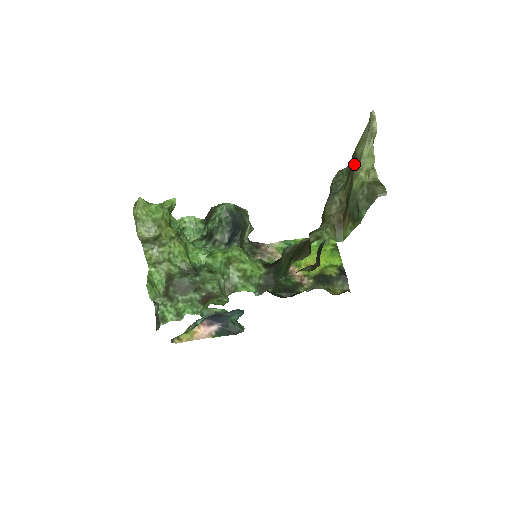
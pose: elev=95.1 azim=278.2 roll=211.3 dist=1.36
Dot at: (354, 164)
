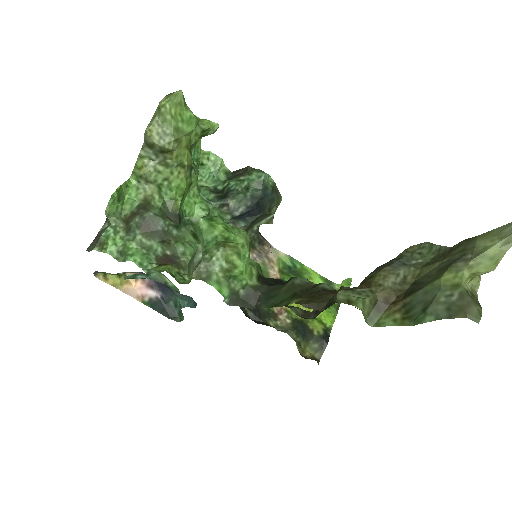
Dot at: (461, 252)
